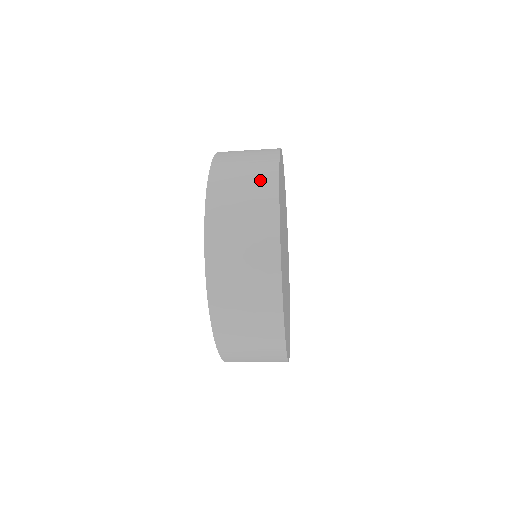
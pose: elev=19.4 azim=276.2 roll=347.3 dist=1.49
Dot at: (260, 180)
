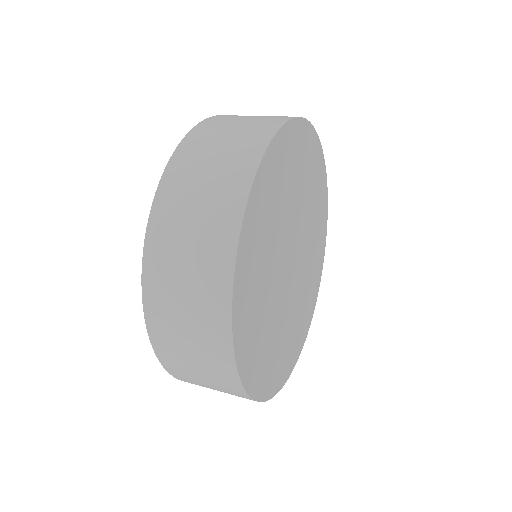
Dot at: (259, 124)
